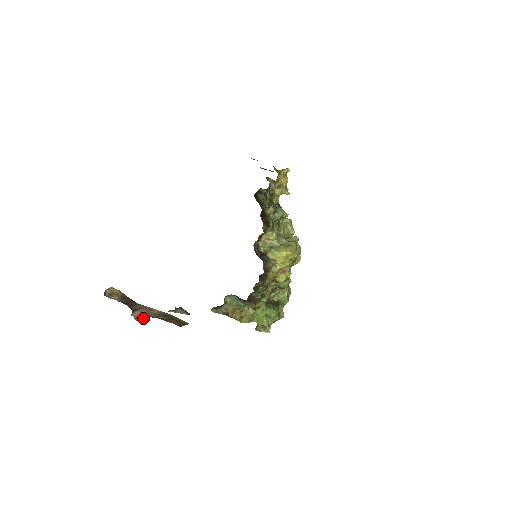
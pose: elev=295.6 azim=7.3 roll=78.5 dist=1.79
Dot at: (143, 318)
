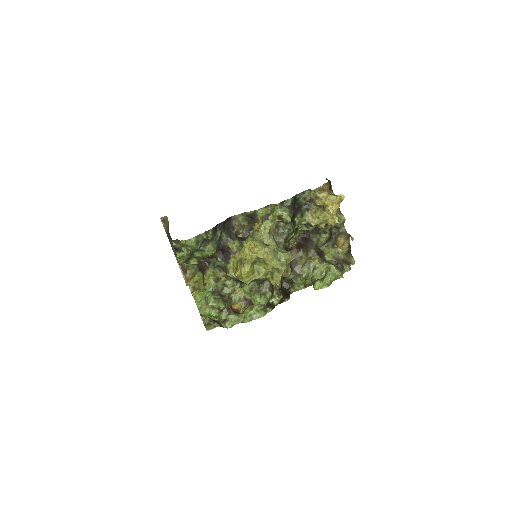
Dot at: occluded
